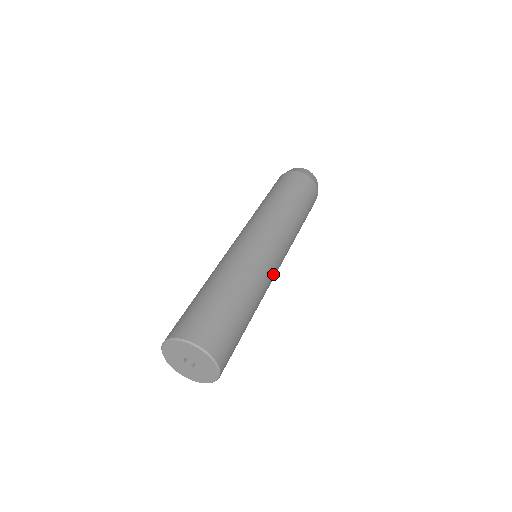
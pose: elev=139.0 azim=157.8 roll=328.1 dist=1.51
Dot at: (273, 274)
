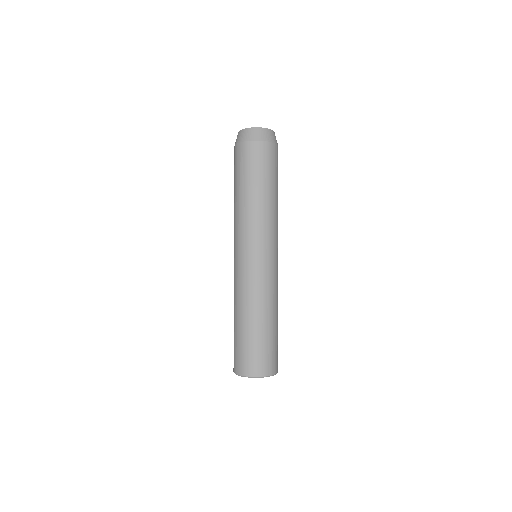
Dot at: (276, 273)
